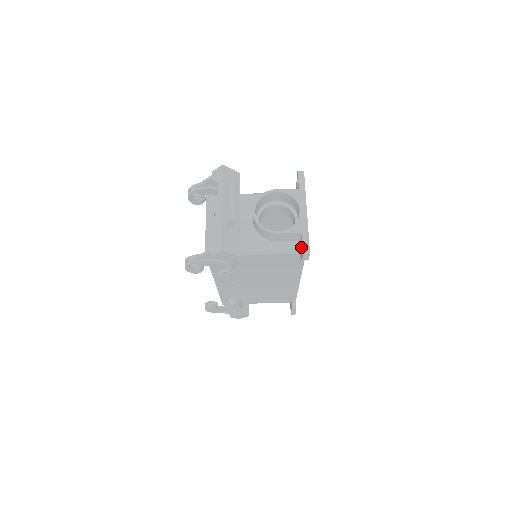
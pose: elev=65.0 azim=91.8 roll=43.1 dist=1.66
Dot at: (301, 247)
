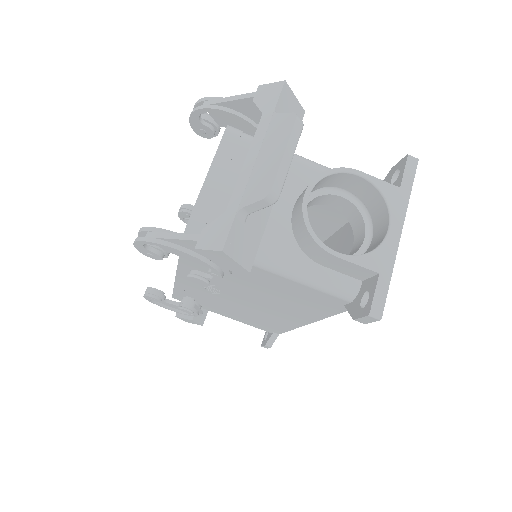
Dot at: (362, 295)
